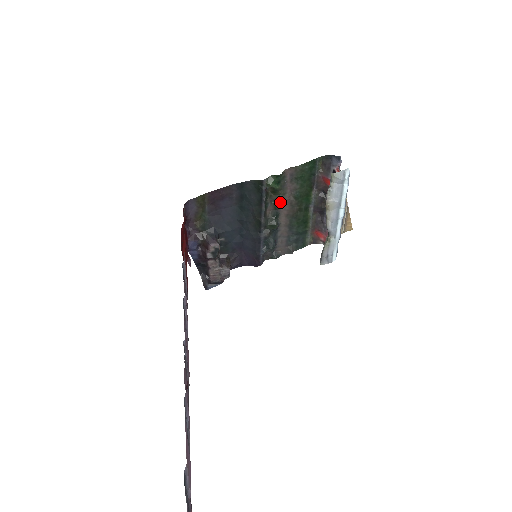
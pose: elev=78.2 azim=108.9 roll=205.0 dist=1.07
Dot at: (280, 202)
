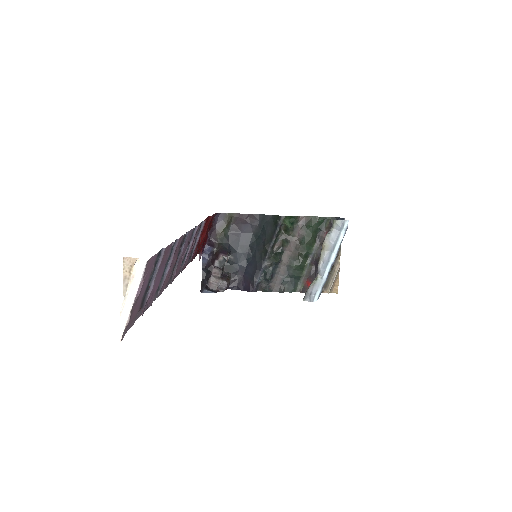
Dot at: (288, 241)
